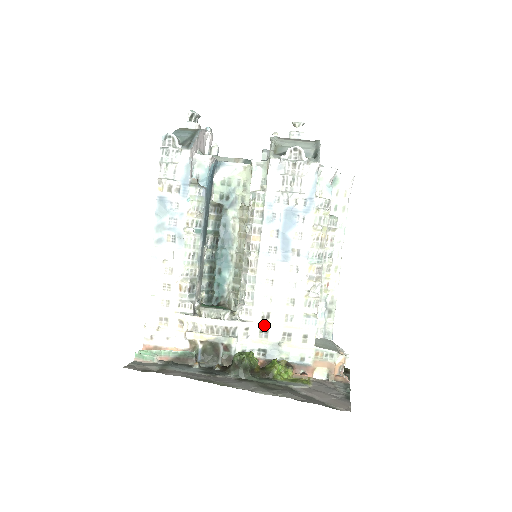
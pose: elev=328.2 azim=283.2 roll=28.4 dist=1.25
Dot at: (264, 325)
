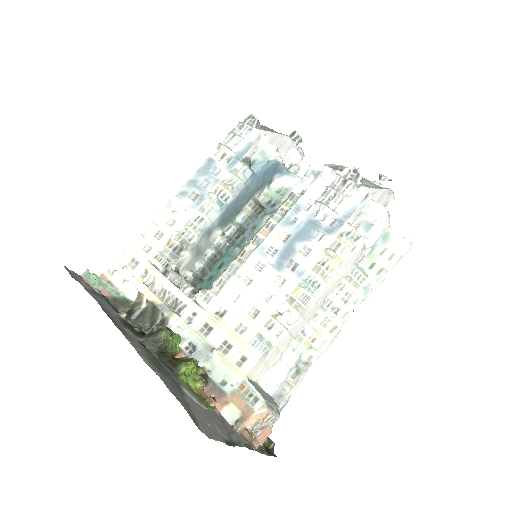
Dot at: (213, 320)
